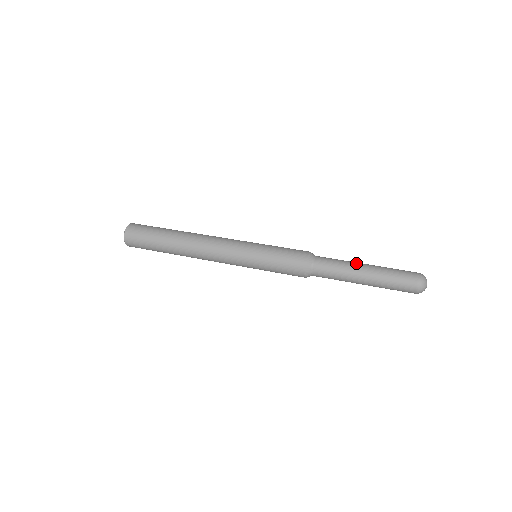
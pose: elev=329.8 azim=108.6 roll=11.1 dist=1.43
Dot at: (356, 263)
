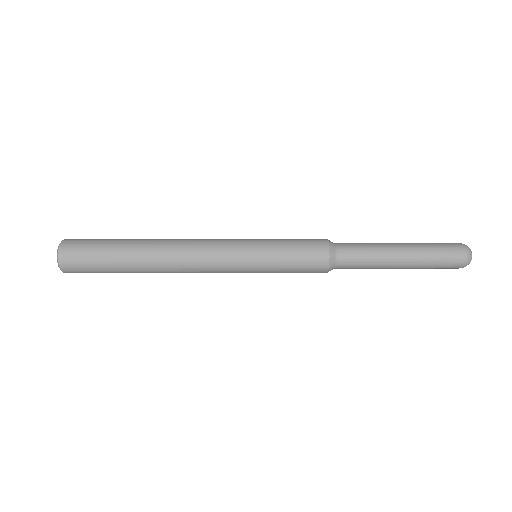
Dot at: (389, 253)
